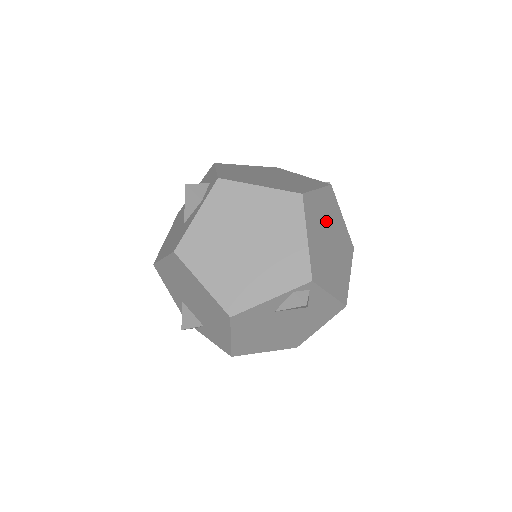
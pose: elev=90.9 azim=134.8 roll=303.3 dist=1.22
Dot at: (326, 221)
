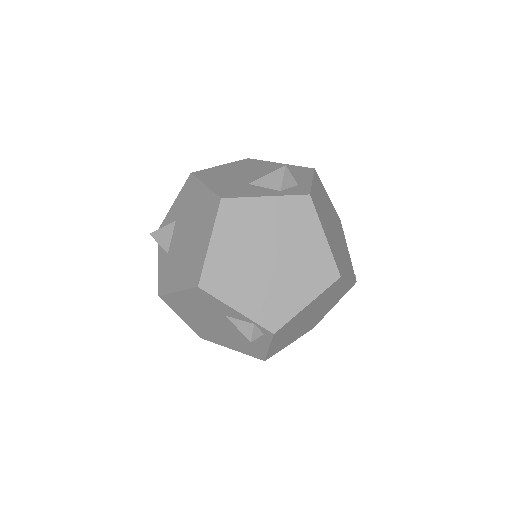
Dot at: (326, 302)
